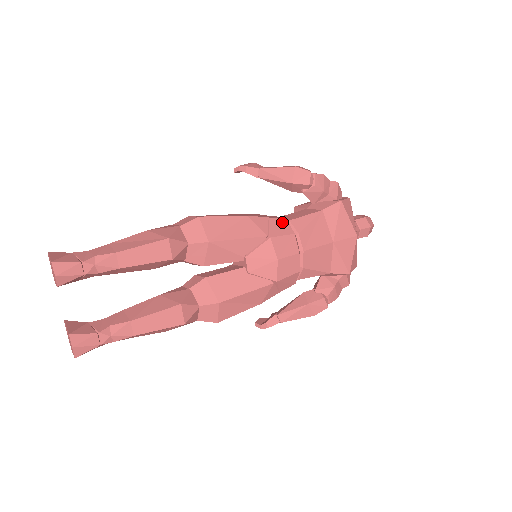
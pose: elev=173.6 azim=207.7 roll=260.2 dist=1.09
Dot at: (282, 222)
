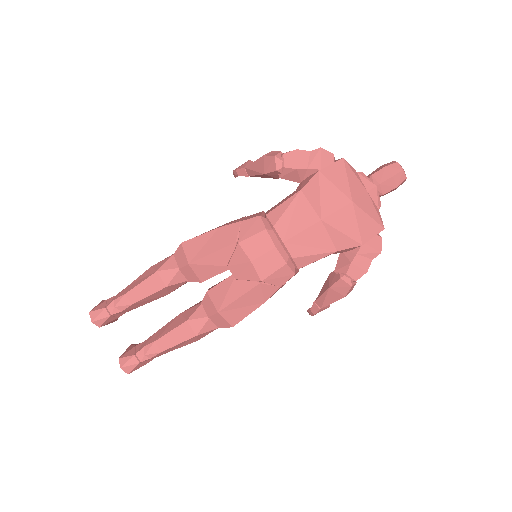
Dot at: (254, 221)
